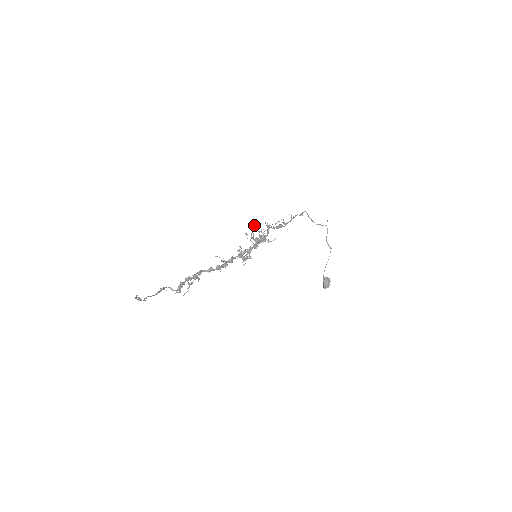
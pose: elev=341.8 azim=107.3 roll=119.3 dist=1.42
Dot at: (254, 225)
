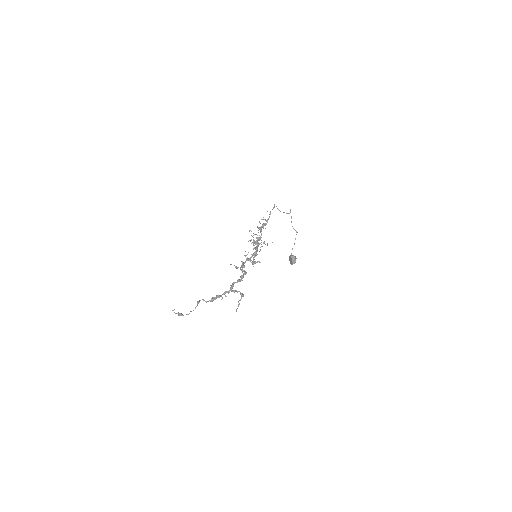
Dot at: occluded
